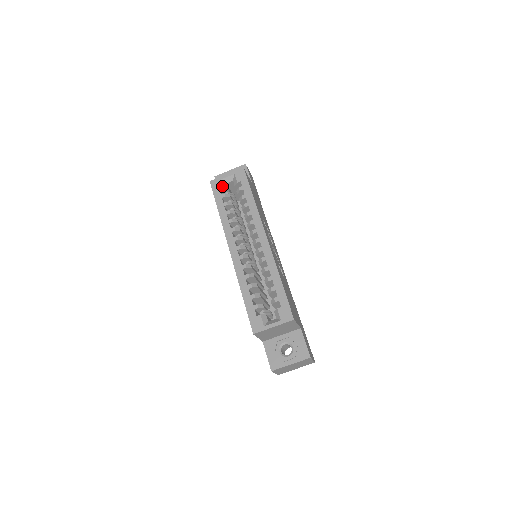
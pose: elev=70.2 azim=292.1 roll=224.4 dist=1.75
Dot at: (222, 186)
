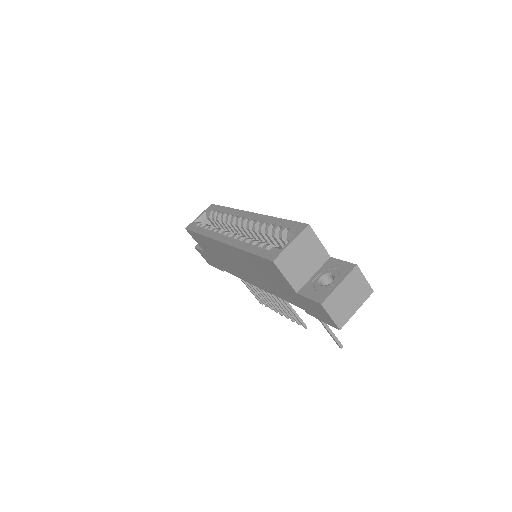
Dot at: (197, 223)
